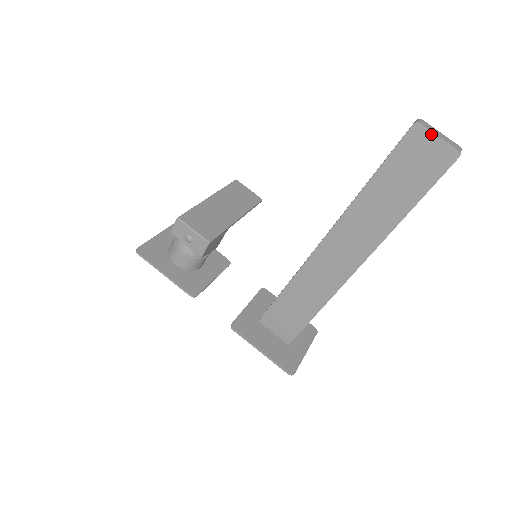
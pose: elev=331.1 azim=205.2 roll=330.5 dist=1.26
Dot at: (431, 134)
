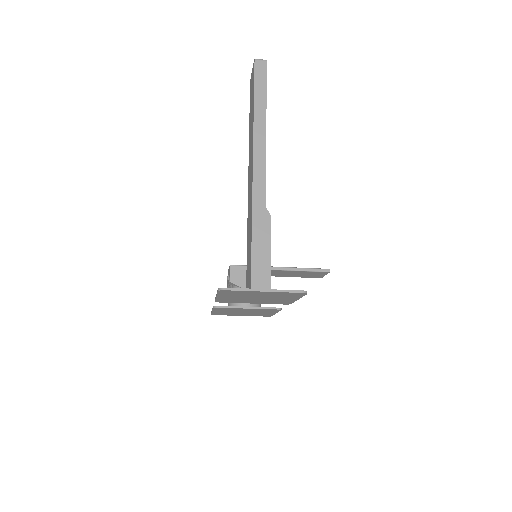
Dot at: occluded
